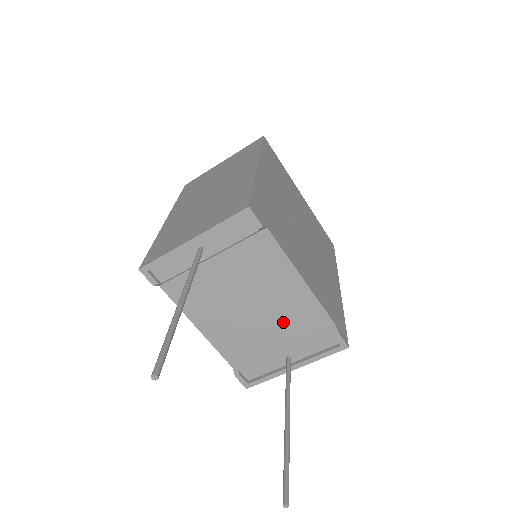
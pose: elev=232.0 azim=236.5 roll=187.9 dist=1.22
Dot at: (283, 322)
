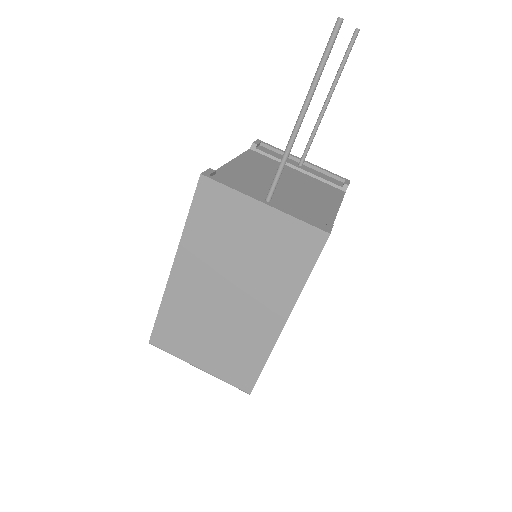
Dot at: (294, 201)
